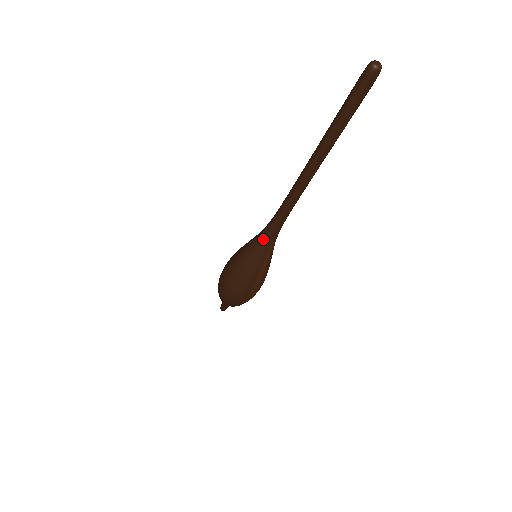
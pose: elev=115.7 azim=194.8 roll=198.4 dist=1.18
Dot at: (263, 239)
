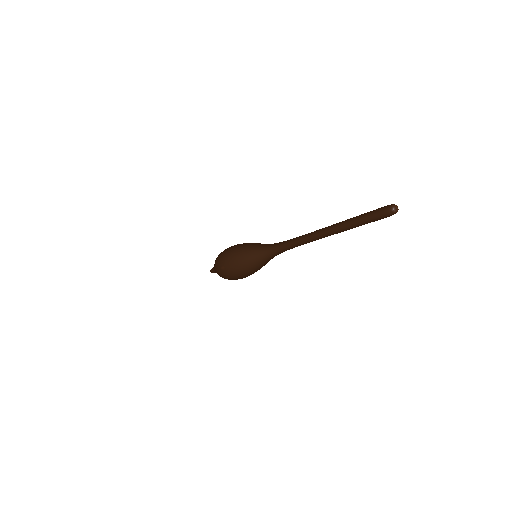
Dot at: (269, 255)
